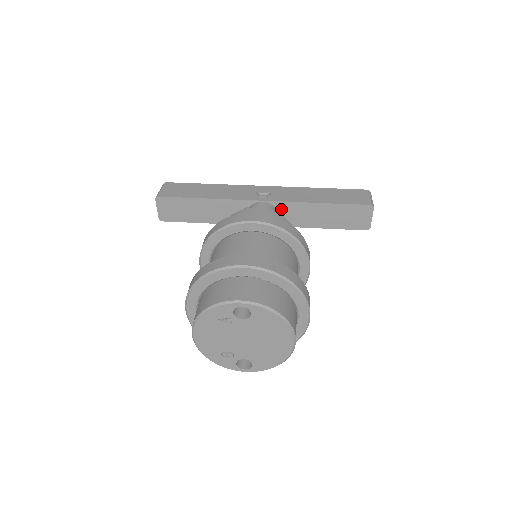
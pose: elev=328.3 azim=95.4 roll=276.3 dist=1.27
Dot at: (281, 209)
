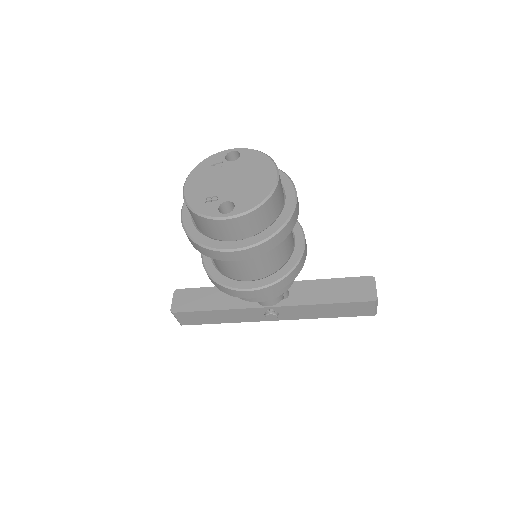
Dot at: occluded
